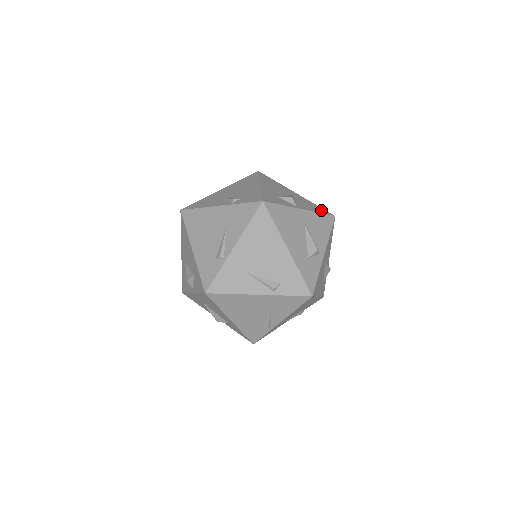
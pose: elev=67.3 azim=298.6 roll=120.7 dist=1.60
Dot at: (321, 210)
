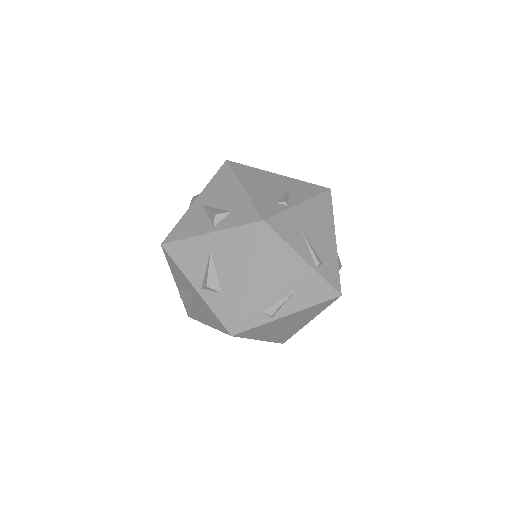
Dot at: occluded
